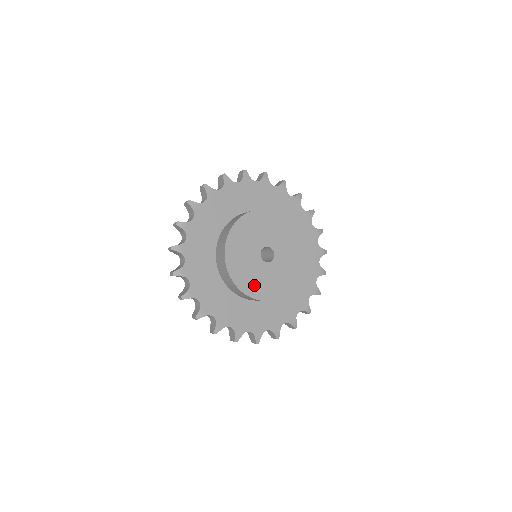
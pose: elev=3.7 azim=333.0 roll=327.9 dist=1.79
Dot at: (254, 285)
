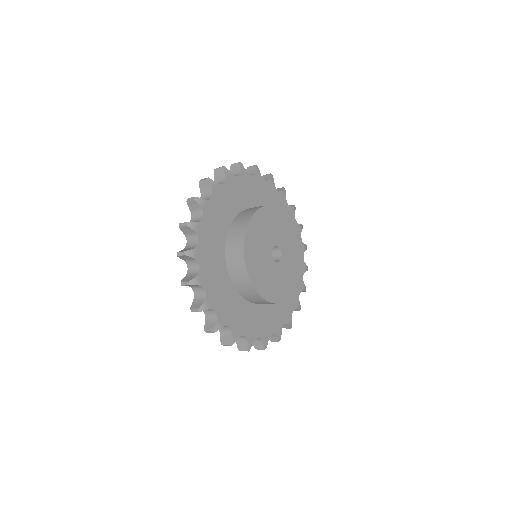
Dot at: (264, 283)
